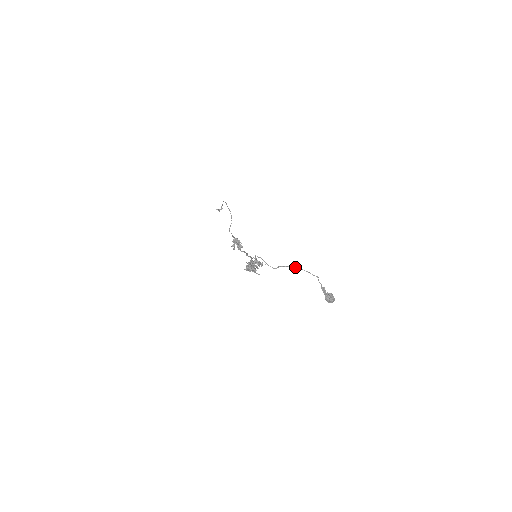
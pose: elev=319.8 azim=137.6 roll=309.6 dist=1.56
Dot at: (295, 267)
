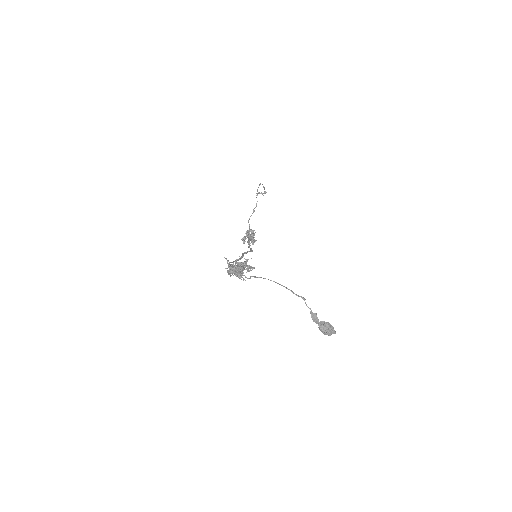
Dot at: occluded
